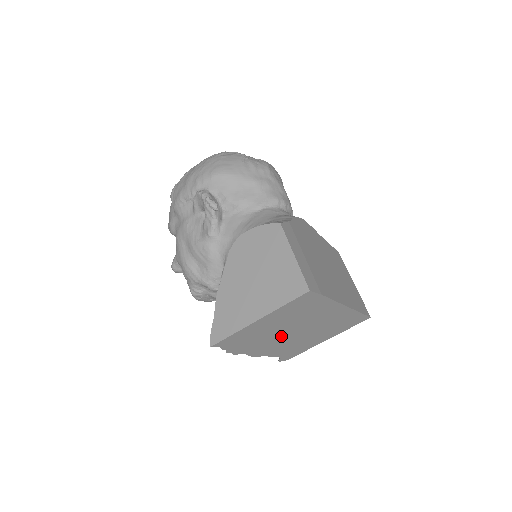
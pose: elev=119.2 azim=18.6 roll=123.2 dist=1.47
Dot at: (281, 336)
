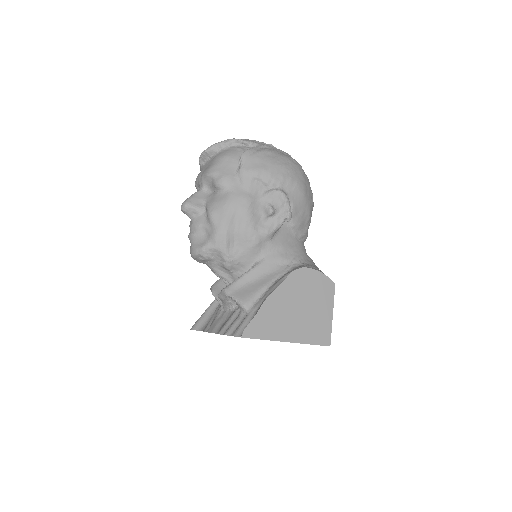
Dot at: occluded
